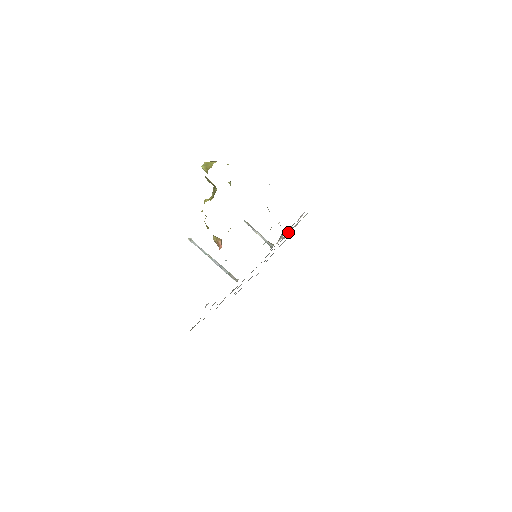
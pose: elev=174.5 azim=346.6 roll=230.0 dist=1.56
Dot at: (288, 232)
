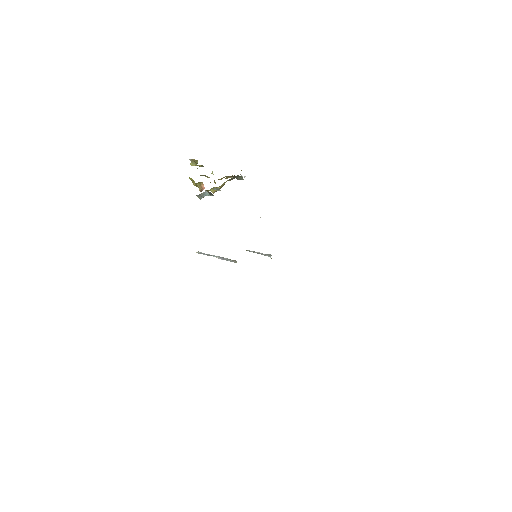
Dot at: occluded
